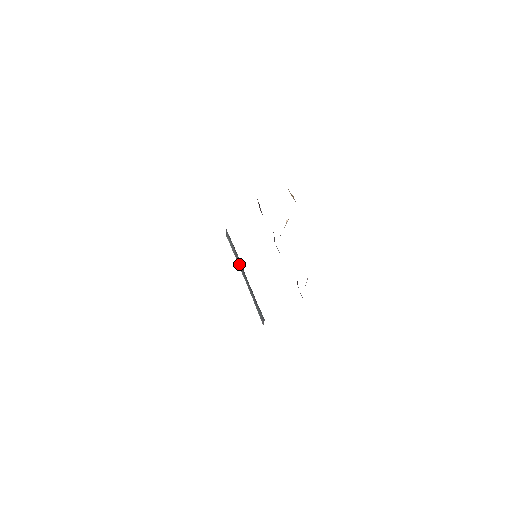
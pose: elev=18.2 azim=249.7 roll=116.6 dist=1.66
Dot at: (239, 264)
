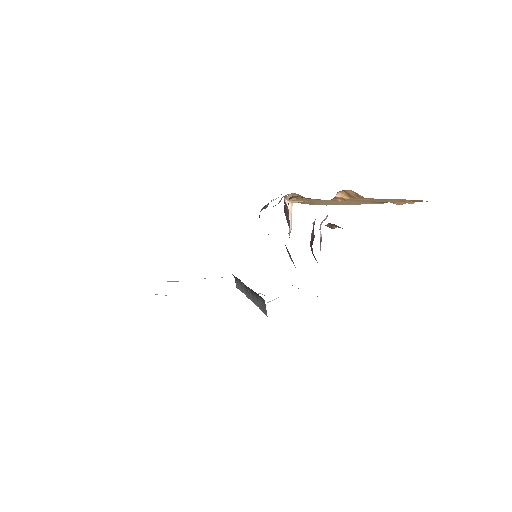
Dot at: (244, 291)
